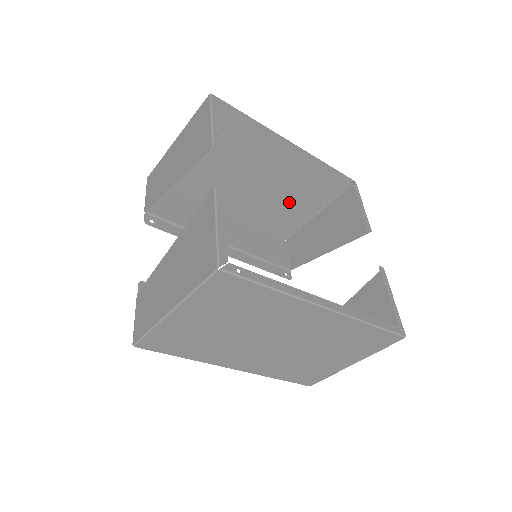
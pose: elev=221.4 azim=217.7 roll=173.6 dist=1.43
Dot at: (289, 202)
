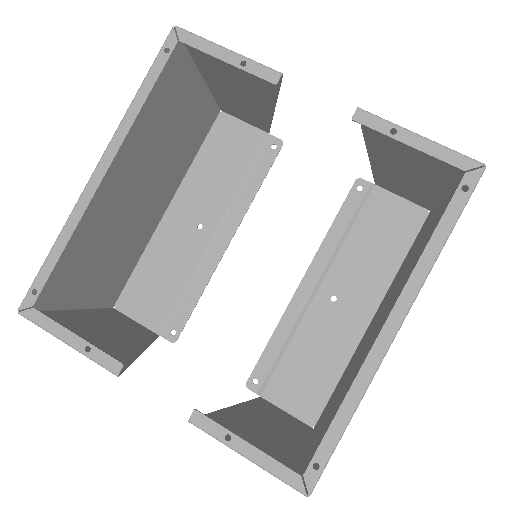
Dot at: (176, 129)
